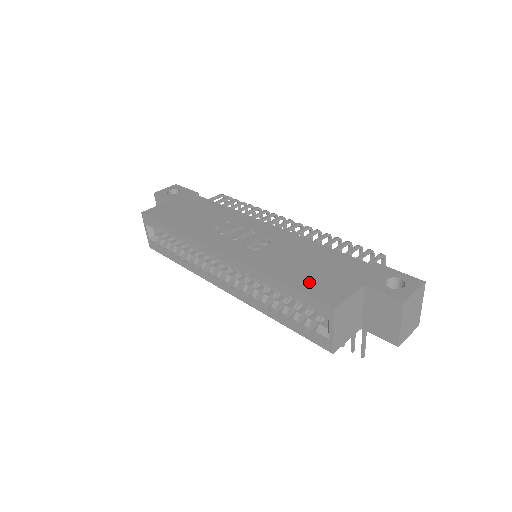
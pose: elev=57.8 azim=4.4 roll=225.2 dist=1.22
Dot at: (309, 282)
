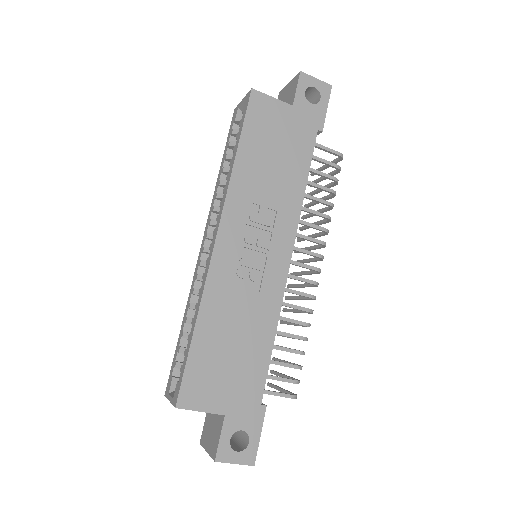
Dot at: (205, 363)
